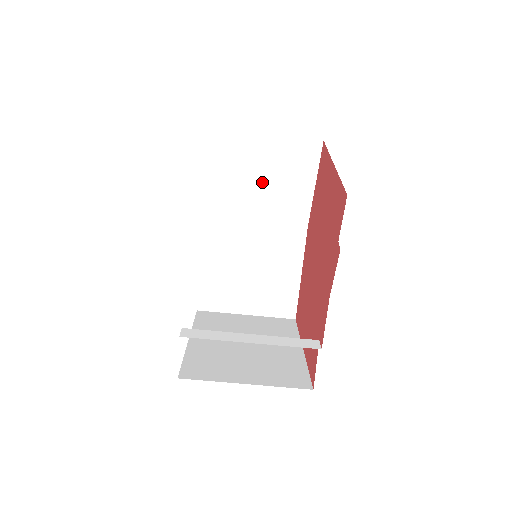
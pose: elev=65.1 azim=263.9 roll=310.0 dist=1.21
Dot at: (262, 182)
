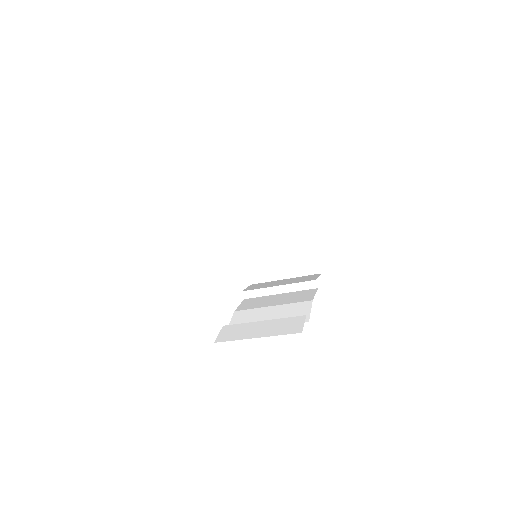
Dot at: occluded
